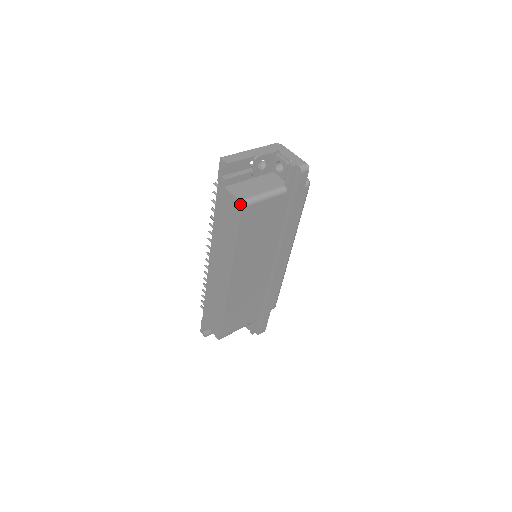
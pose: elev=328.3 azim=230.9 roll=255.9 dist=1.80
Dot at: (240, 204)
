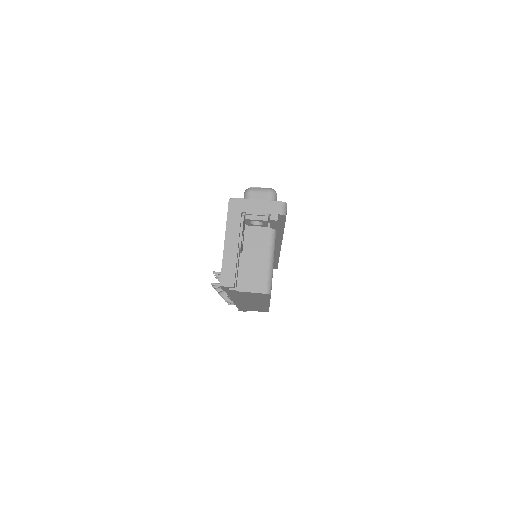
Dot at: occluded
